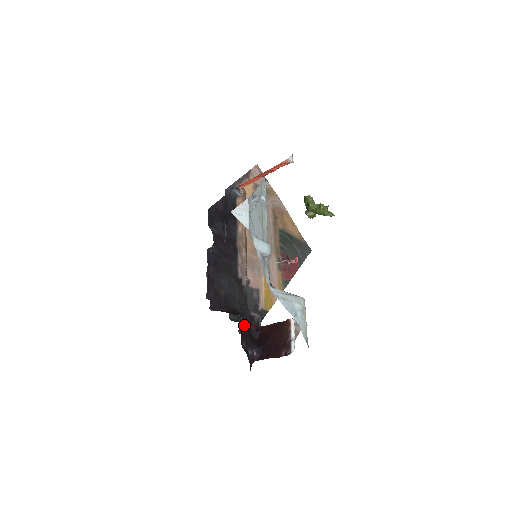
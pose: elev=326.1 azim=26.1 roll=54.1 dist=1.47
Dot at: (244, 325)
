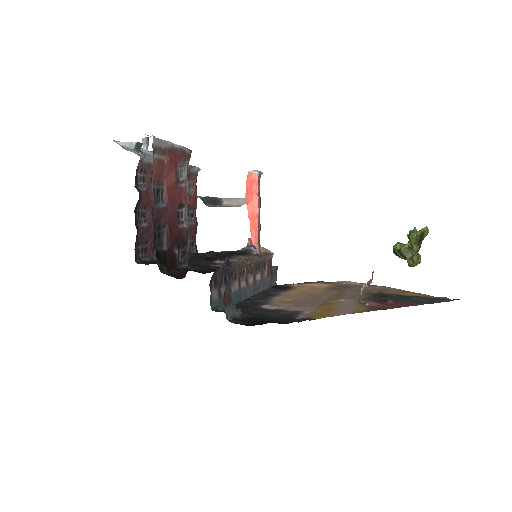
Dot at: occluded
